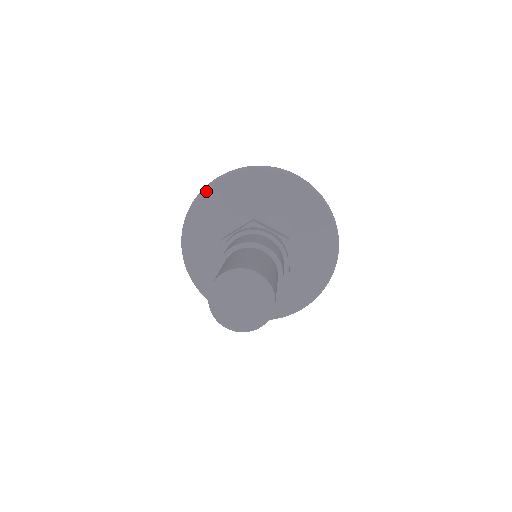
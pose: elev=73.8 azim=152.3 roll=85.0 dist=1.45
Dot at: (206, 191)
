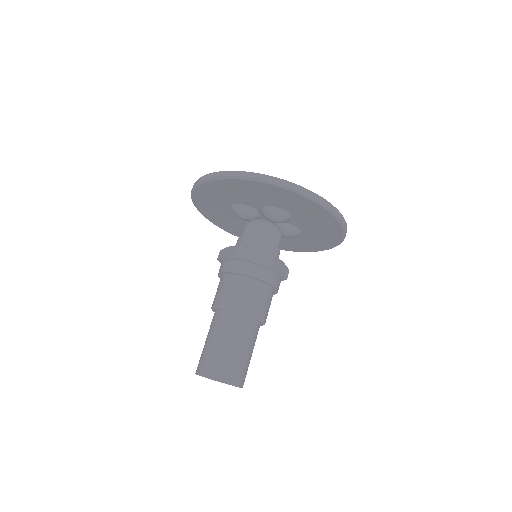
Dot at: (196, 190)
